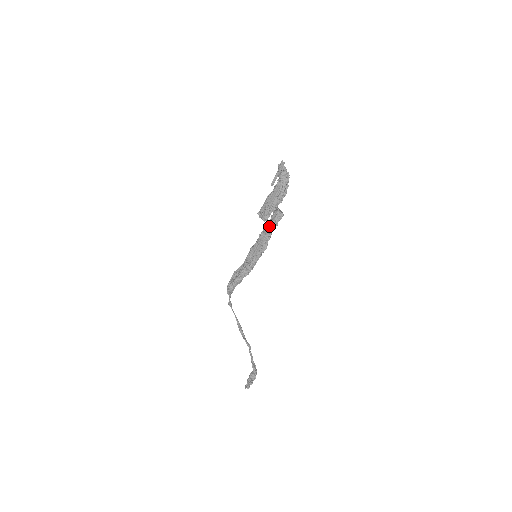
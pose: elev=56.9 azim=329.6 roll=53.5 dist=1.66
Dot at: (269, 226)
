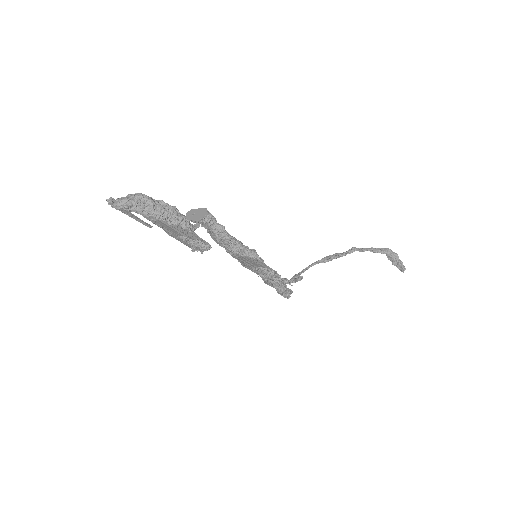
Dot at: (220, 241)
